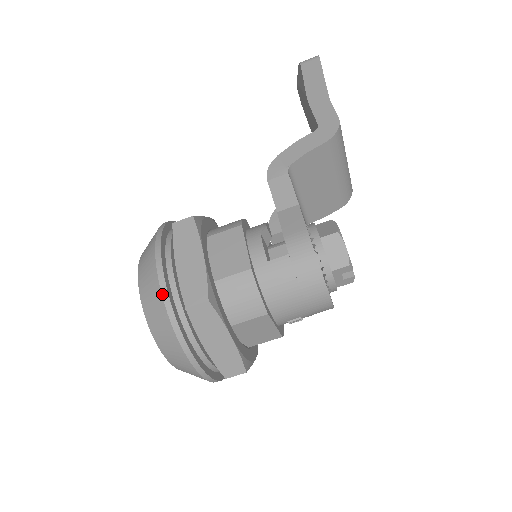
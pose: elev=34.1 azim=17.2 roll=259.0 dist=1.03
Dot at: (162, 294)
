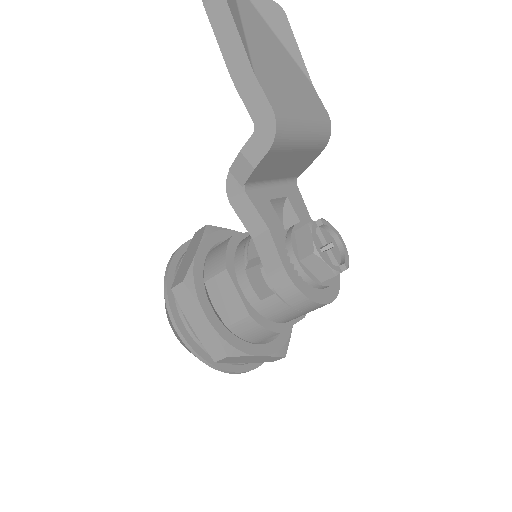
Dot at: (193, 354)
